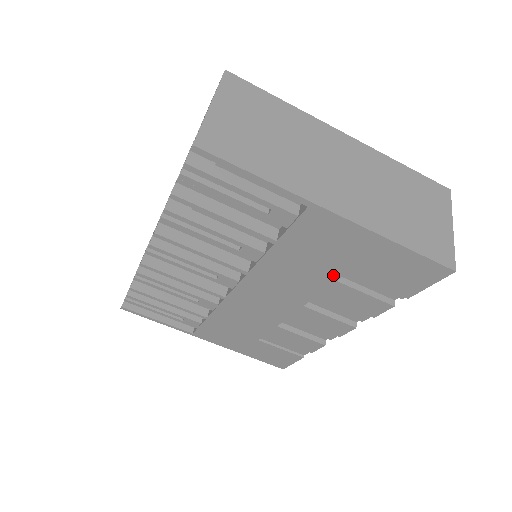
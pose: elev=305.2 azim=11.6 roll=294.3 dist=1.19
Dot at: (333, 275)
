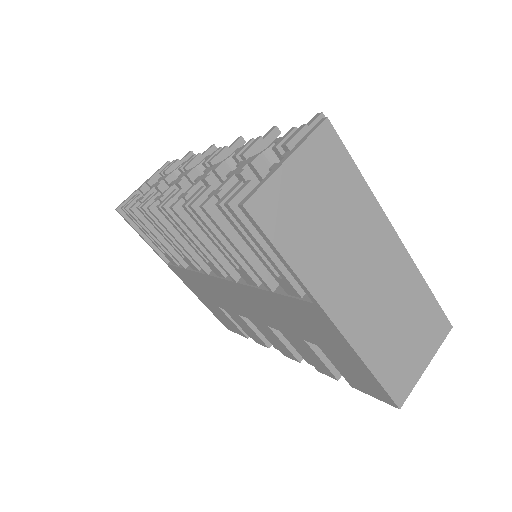
Dot at: (304, 337)
